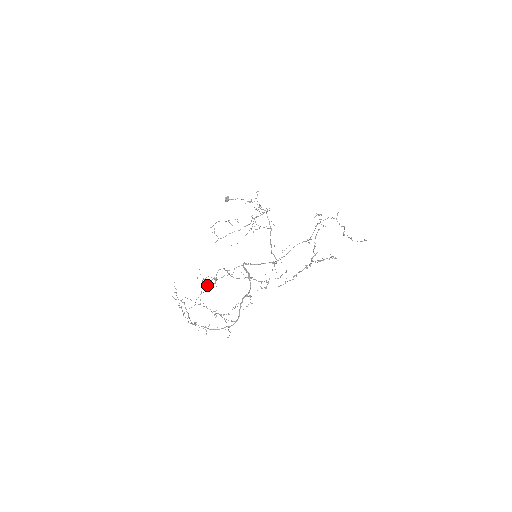
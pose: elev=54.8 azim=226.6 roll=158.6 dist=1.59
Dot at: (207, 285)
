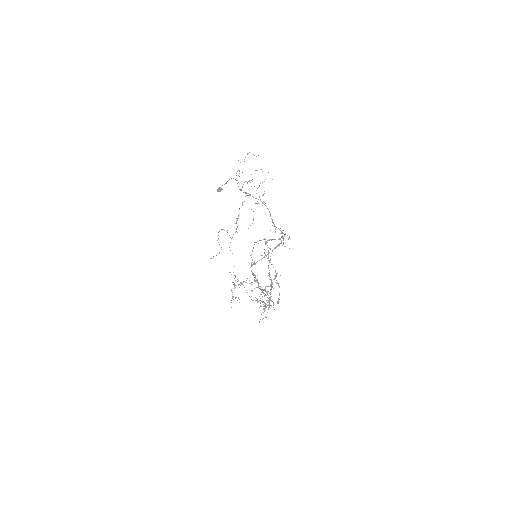
Dot at: (233, 299)
